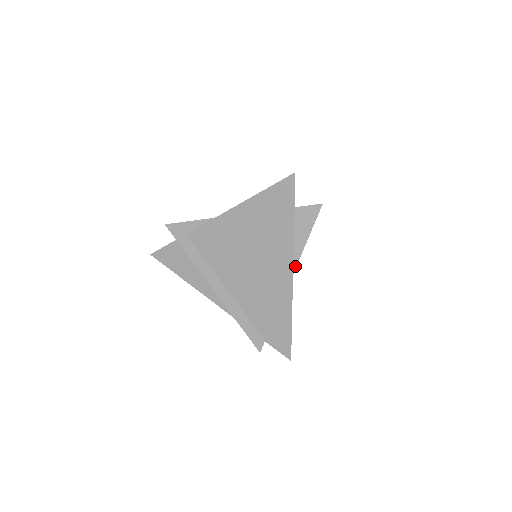
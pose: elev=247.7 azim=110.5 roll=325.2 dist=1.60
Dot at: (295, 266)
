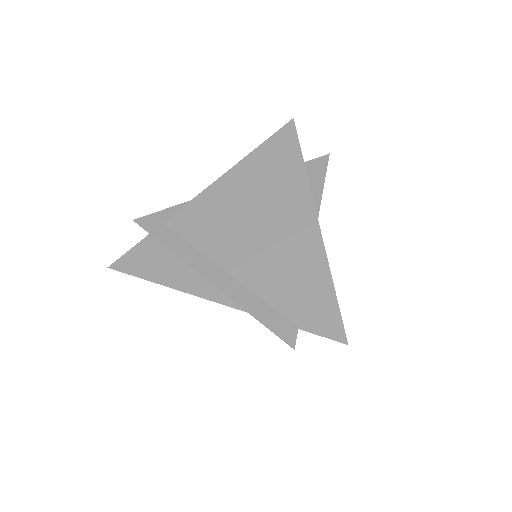
Dot at: occluded
